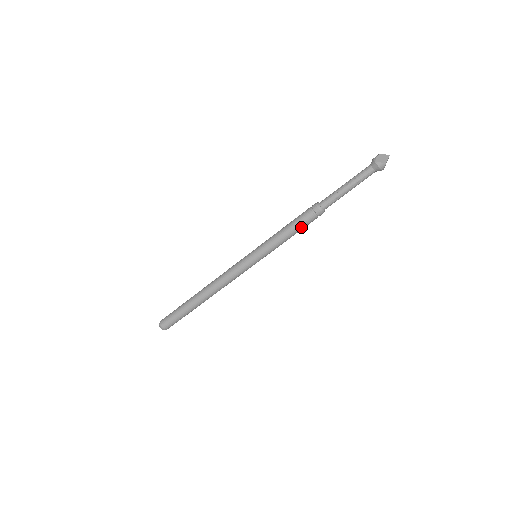
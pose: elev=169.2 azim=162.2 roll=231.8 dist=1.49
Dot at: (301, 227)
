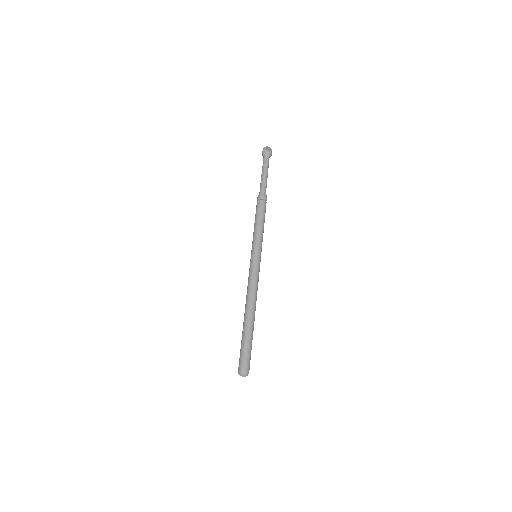
Dot at: (258, 212)
